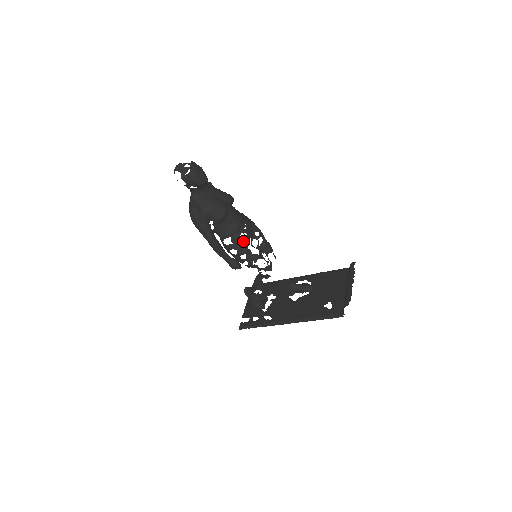
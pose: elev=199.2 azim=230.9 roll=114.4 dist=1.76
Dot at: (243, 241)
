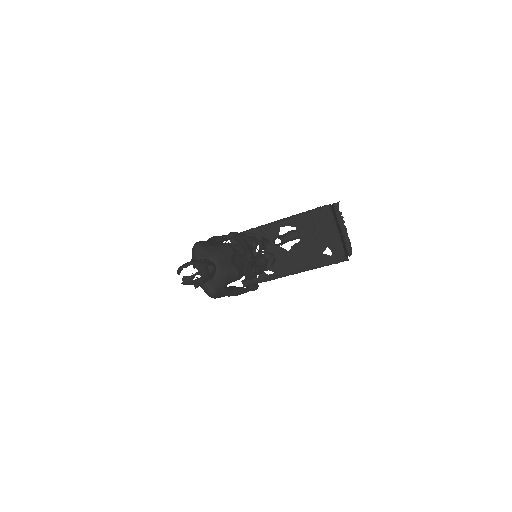
Dot at: (253, 269)
